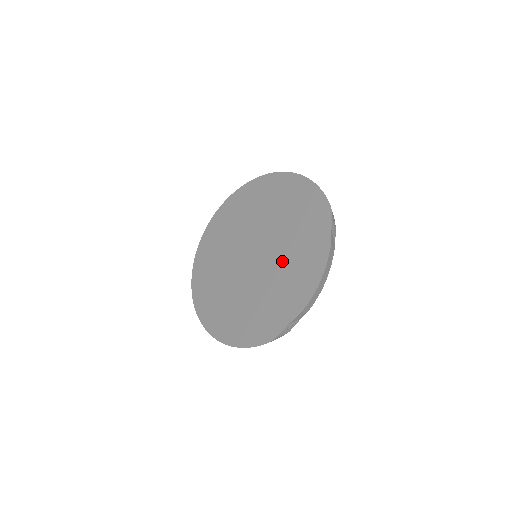
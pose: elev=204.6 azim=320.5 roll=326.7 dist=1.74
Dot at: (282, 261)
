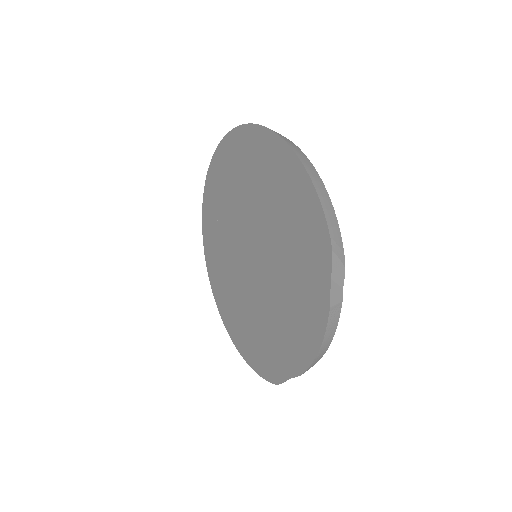
Dot at: (279, 289)
